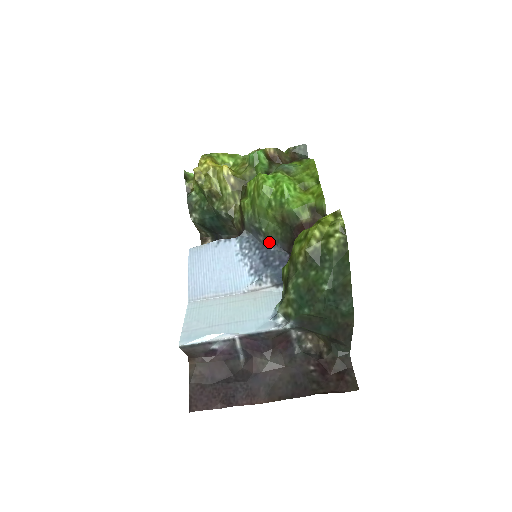
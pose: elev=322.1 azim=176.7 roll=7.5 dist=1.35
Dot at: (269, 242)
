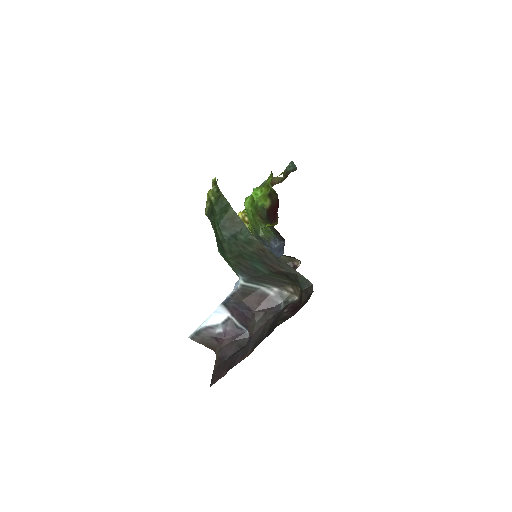
Dot at: (272, 243)
